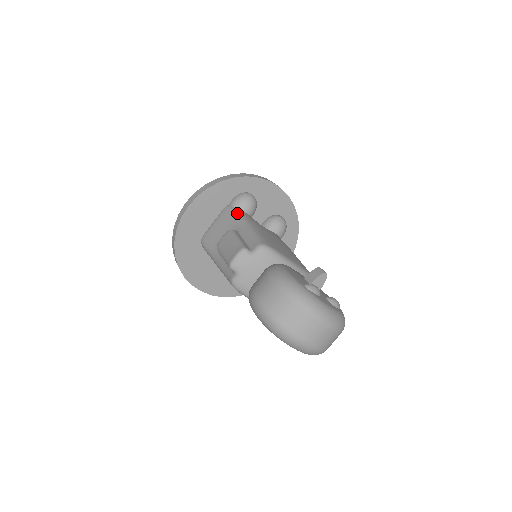
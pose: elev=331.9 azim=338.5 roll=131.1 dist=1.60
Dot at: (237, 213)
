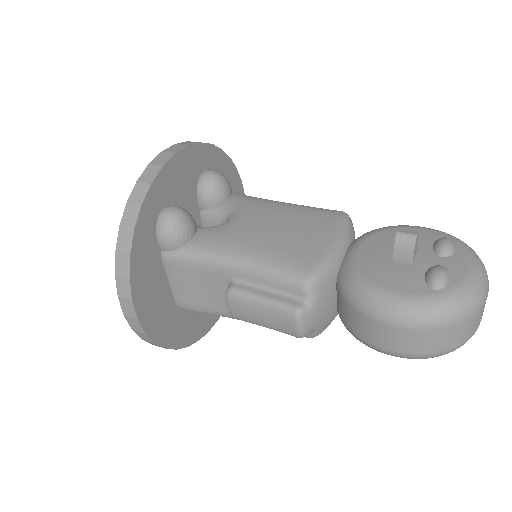
Dot at: (194, 256)
